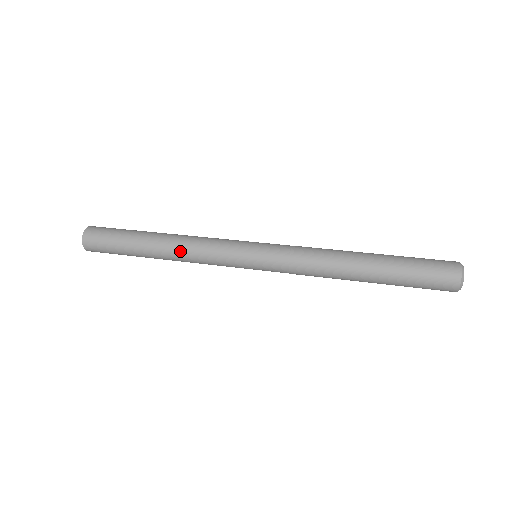
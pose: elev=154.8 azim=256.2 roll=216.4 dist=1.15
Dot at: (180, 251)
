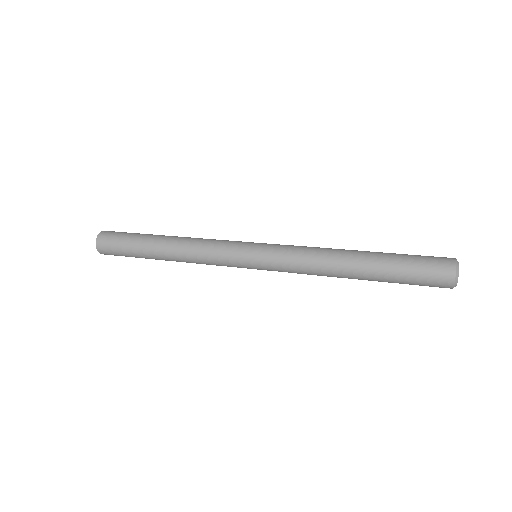
Dot at: (184, 252)
